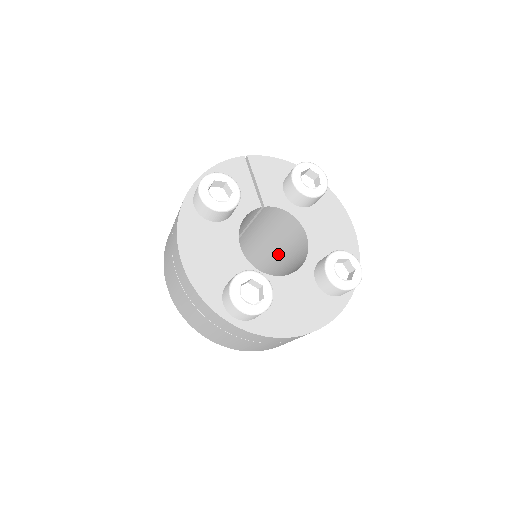
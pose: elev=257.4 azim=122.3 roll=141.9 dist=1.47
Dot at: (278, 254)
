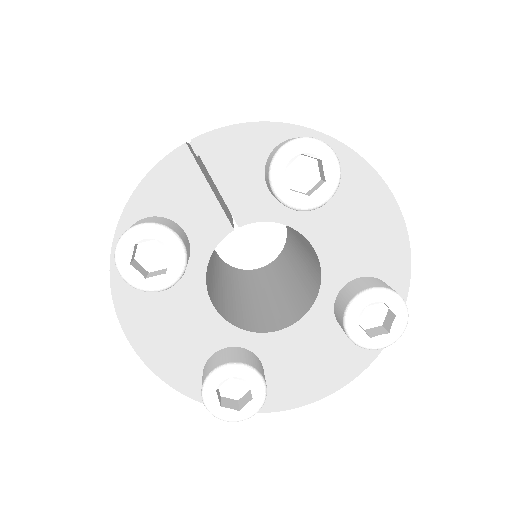
Dot at: occluded
